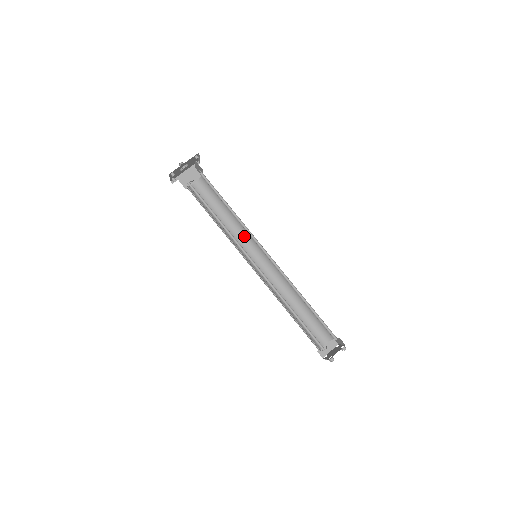
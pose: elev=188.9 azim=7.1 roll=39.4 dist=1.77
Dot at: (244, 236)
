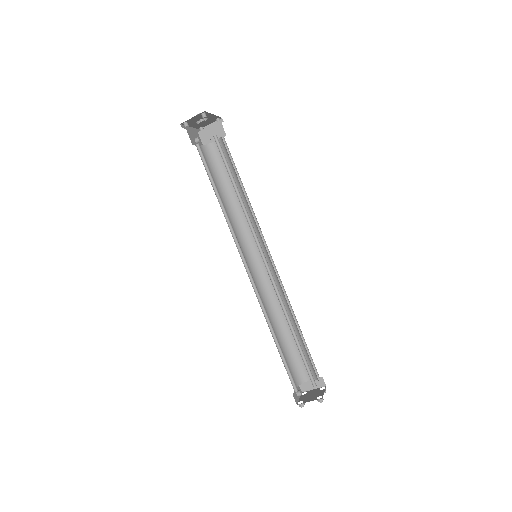
Dot at: (238, 231)
